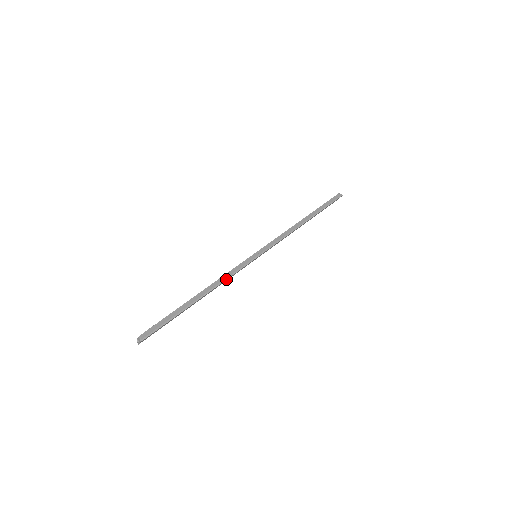
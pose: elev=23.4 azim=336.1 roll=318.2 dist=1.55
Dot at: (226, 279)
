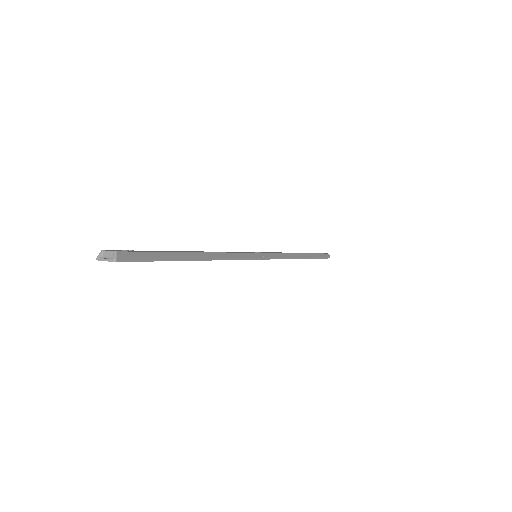
Dot at: (230, 259)
